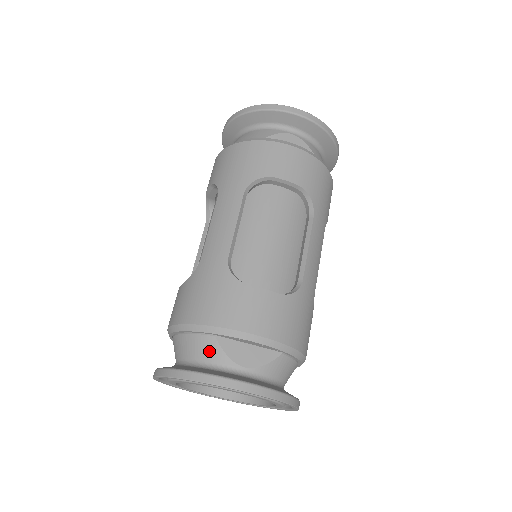
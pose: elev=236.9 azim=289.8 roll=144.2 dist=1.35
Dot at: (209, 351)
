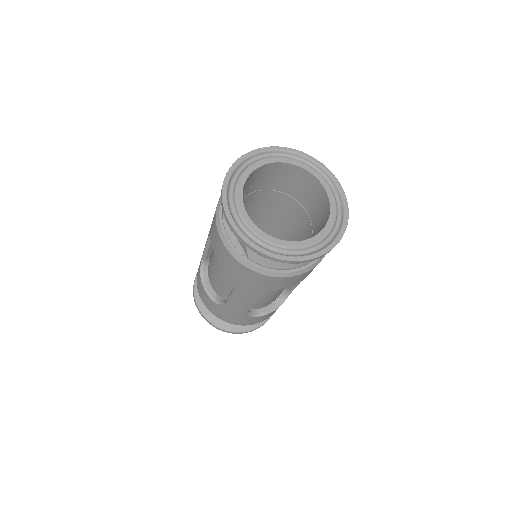
Dot at: occluded
